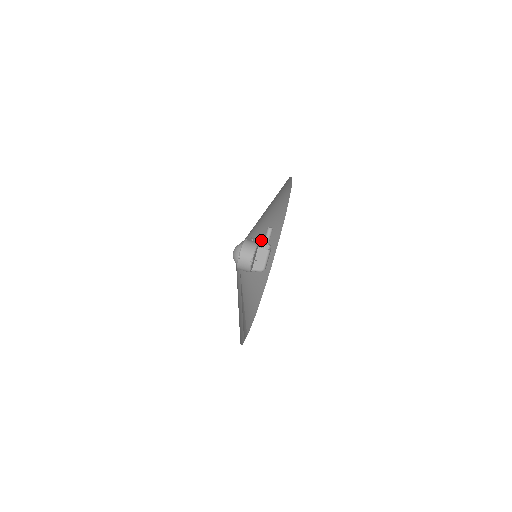
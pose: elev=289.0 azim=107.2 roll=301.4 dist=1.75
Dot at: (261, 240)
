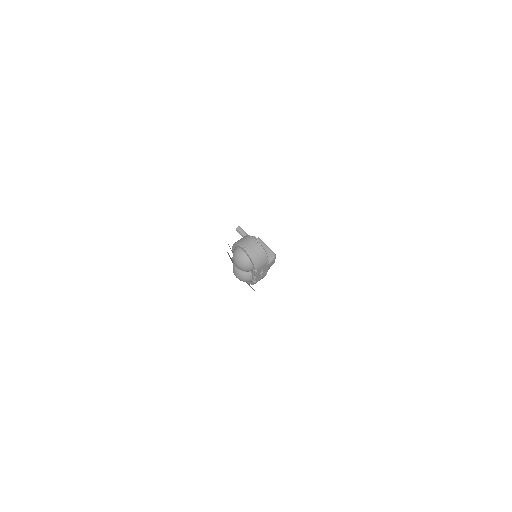
Dot at: occluded
